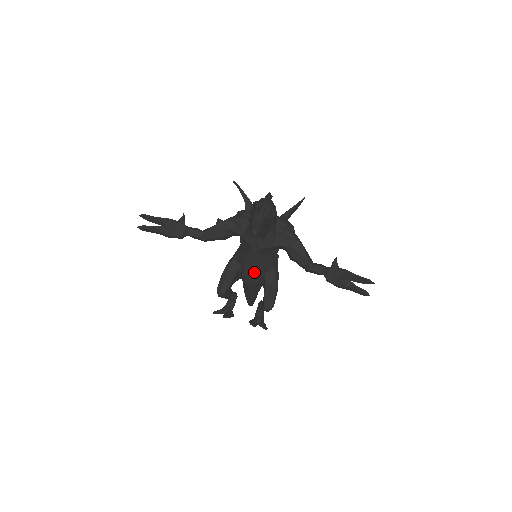
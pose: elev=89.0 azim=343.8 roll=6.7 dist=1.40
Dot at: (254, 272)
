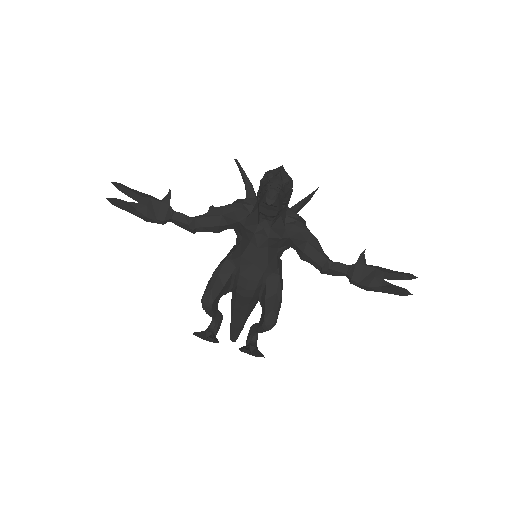
Dot at: (254, 275)
